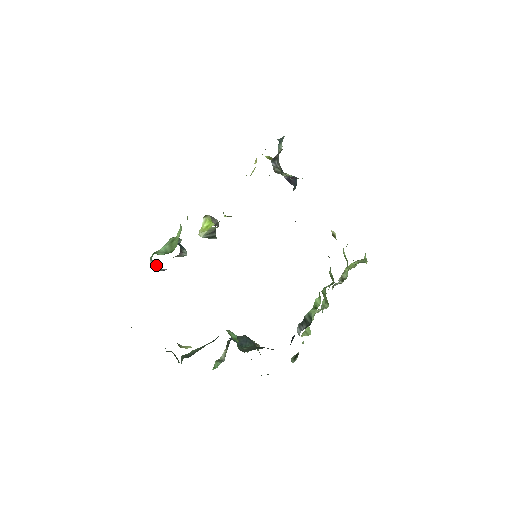
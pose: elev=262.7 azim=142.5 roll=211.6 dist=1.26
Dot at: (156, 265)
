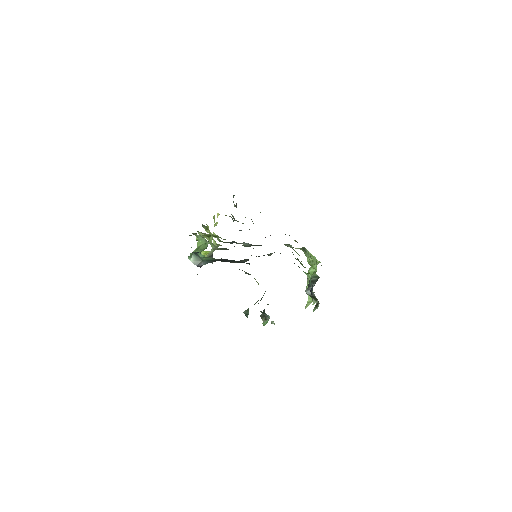
Dot at: (198, 258)
